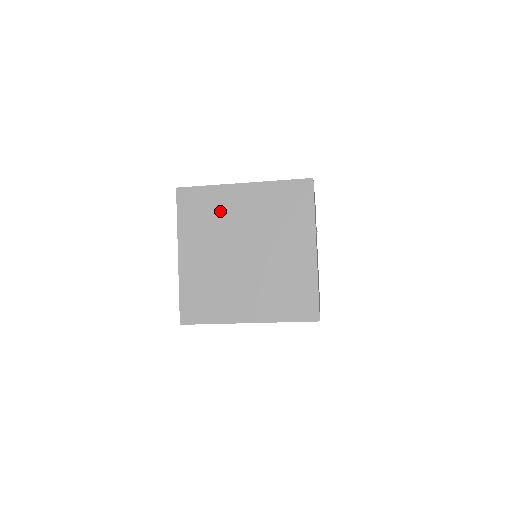
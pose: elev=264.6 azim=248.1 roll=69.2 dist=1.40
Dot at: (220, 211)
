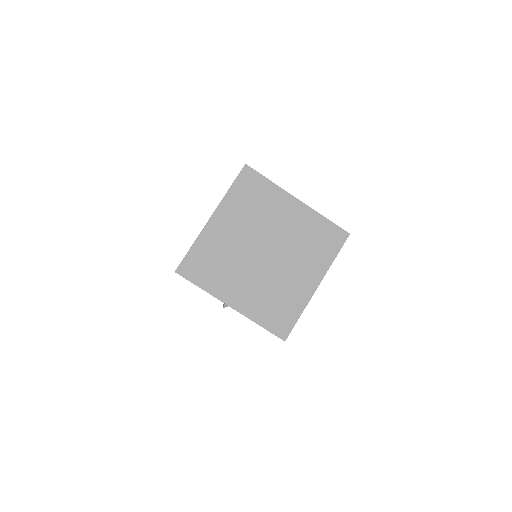
Dot at: (267, 207)
